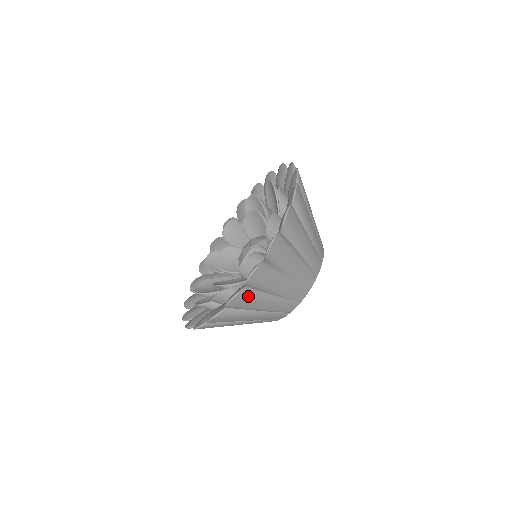
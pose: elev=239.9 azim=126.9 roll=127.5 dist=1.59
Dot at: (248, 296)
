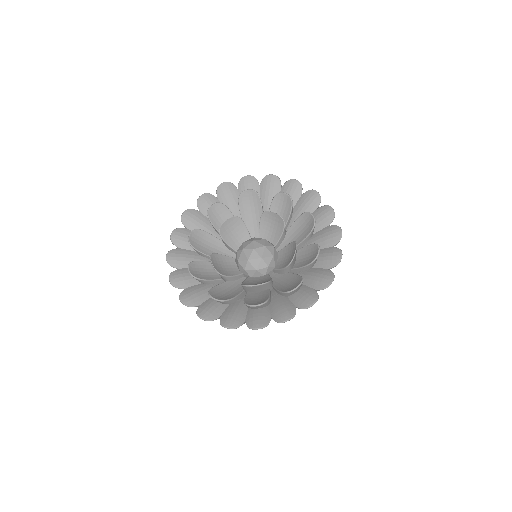
Dot at: occluded
